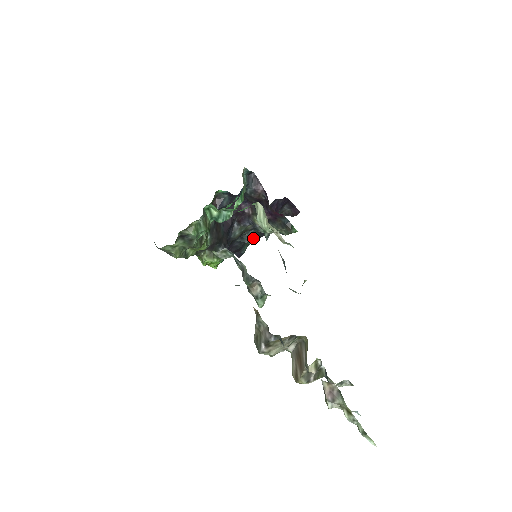
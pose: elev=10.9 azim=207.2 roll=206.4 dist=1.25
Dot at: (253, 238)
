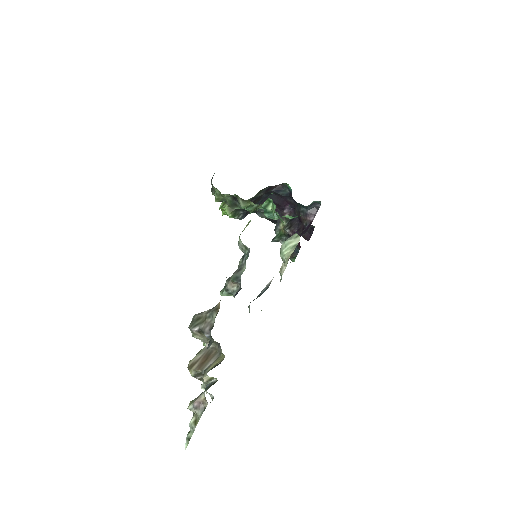
Dot at: occluded
